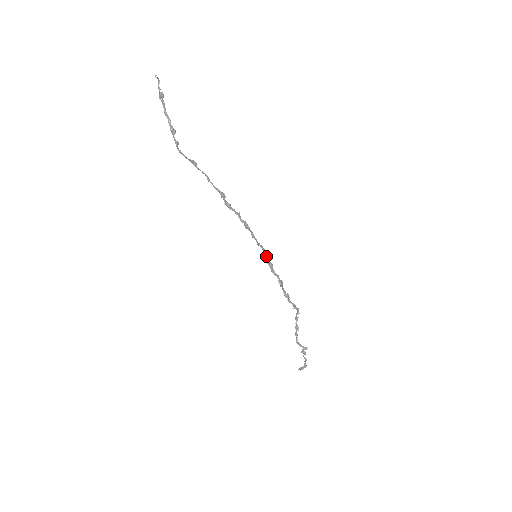
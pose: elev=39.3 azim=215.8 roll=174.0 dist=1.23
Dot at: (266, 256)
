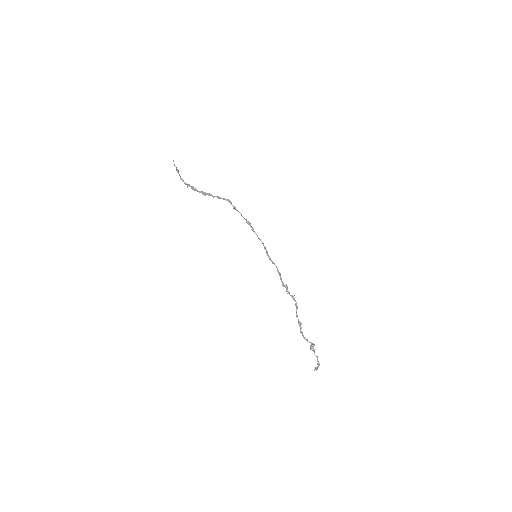
Dot at: (265, 247)
